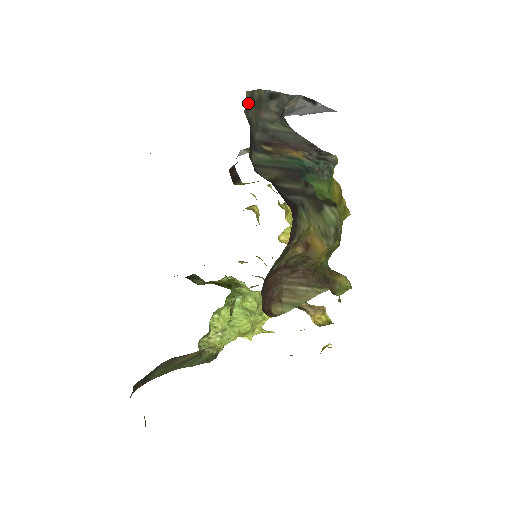
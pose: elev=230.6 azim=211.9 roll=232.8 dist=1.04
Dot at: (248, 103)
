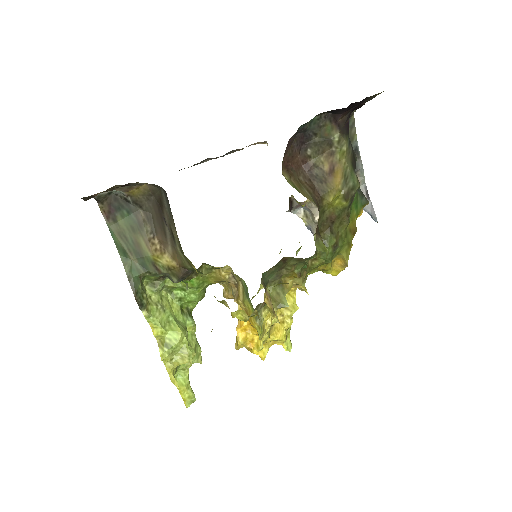
Dot at: (349, 123)
